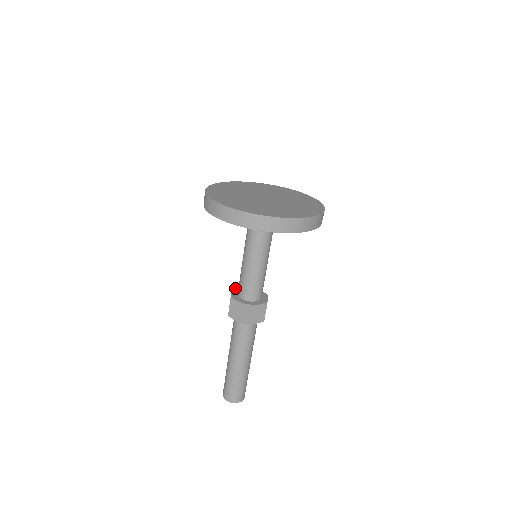
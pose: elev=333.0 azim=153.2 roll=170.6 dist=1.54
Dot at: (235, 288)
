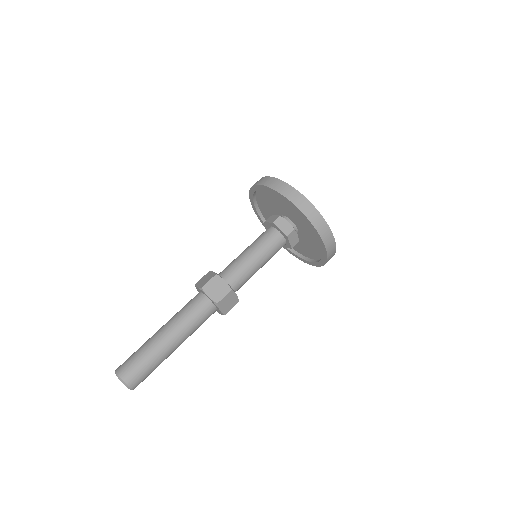
Dot at: occluded
